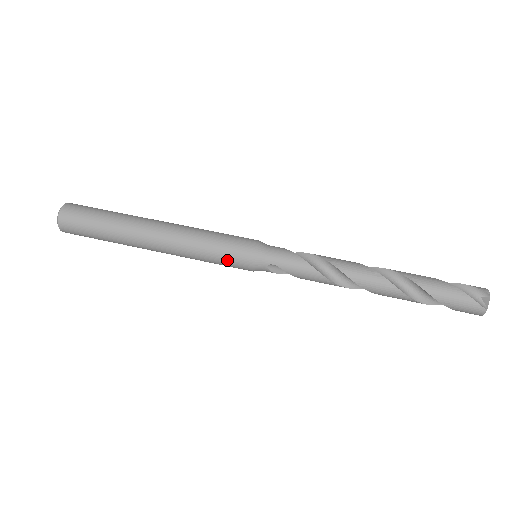
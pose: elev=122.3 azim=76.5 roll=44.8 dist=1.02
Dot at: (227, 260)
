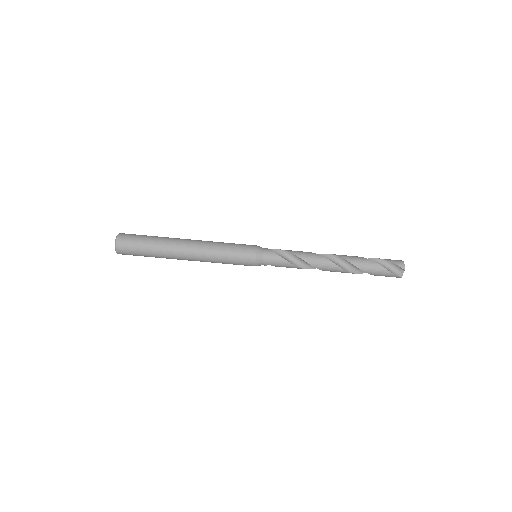
Dot at: occluded
